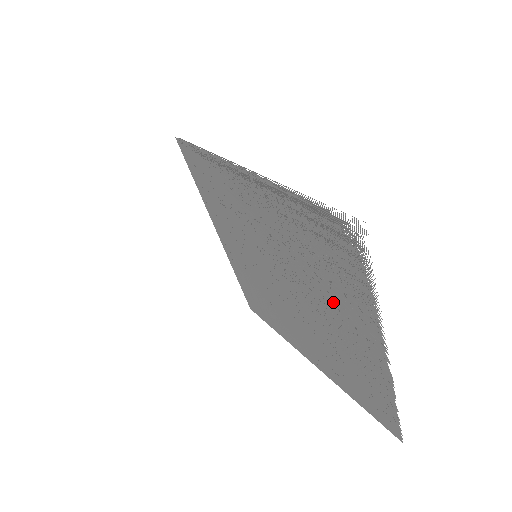
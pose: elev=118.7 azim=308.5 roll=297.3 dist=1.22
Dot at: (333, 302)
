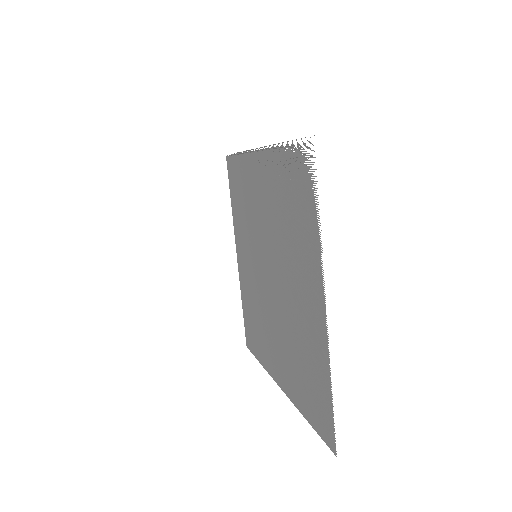
Dot at: (296, 264)
